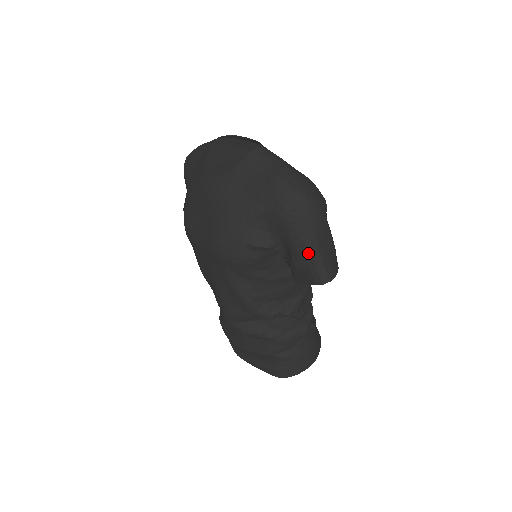
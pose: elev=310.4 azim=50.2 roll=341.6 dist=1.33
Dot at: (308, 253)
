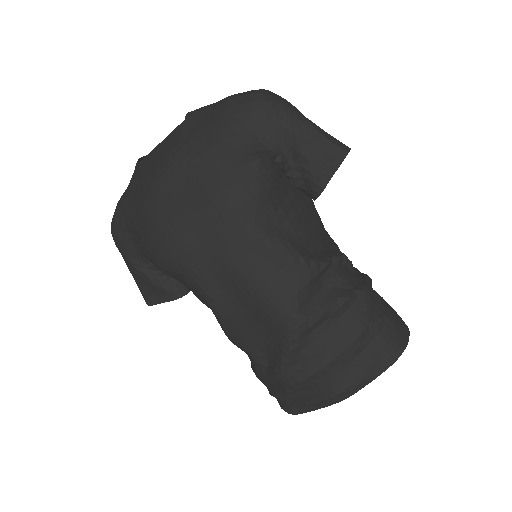
Dot at: (311, 131)
